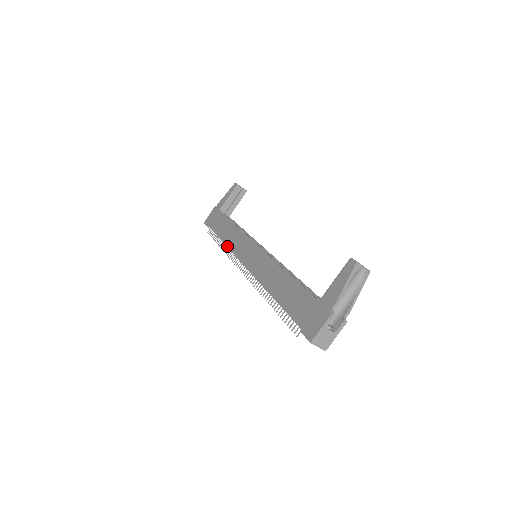
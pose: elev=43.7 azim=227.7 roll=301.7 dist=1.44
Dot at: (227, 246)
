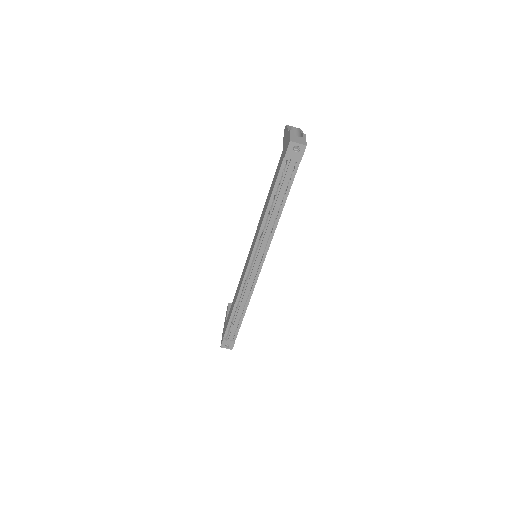
Dot at: (237, 294)
